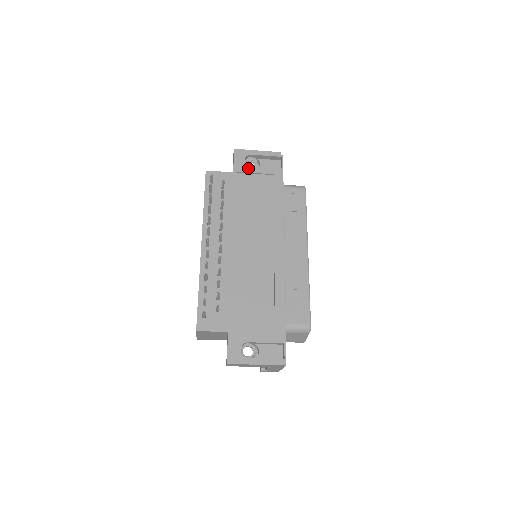
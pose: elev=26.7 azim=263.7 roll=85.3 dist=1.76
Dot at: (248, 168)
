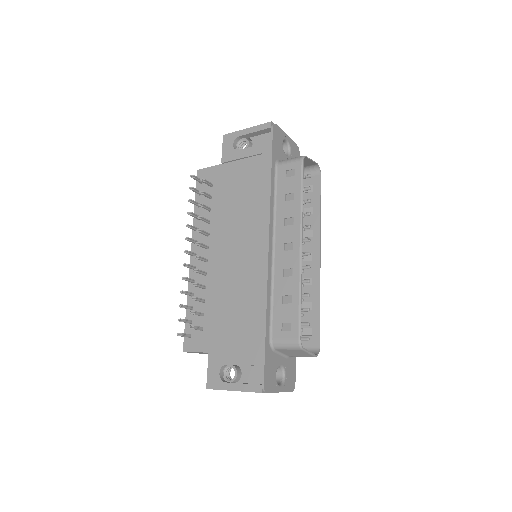
Dot at: (235, 154)
